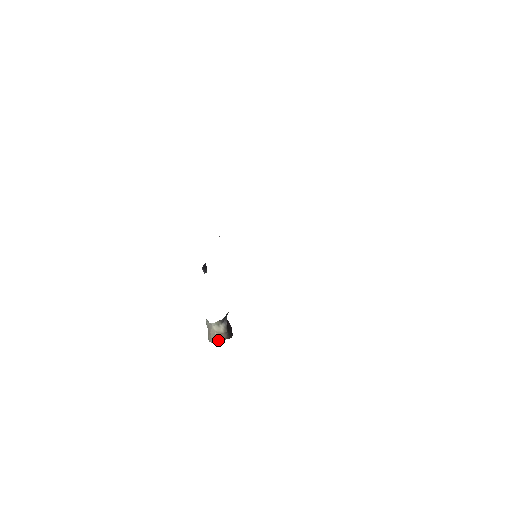
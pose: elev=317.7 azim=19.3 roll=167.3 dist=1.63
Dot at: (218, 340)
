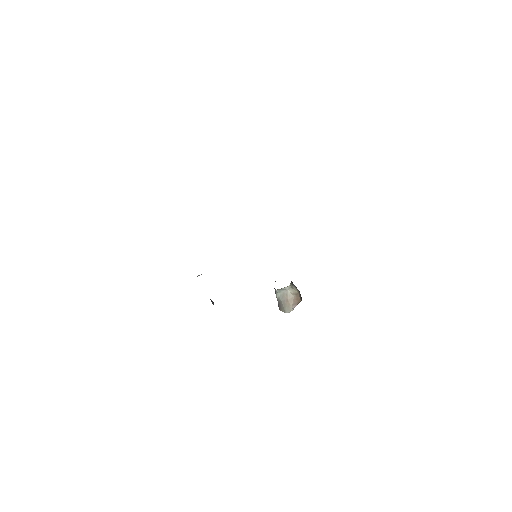
Dot at: (296, 304)
